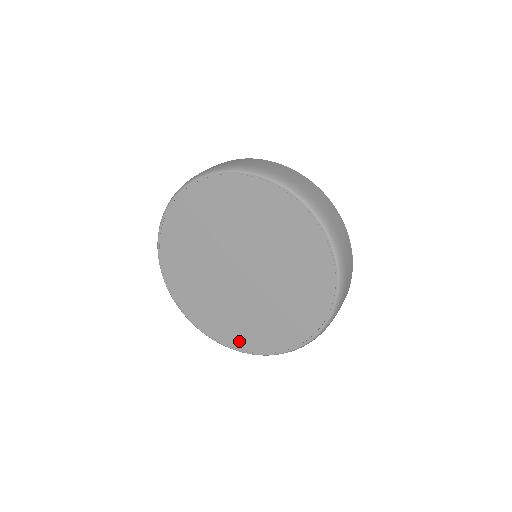
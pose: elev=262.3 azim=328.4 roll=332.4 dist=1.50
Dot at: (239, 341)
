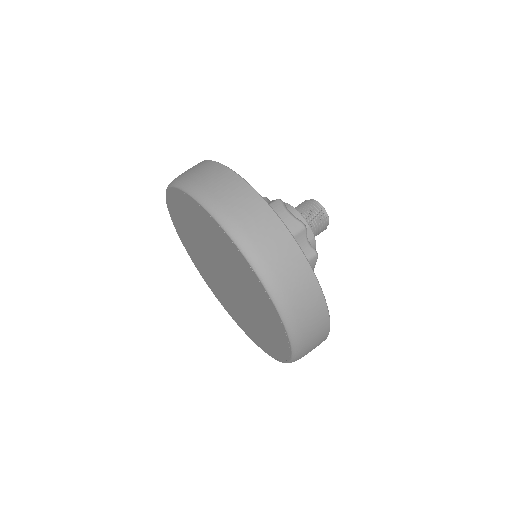
Dot at: (201, 272)
